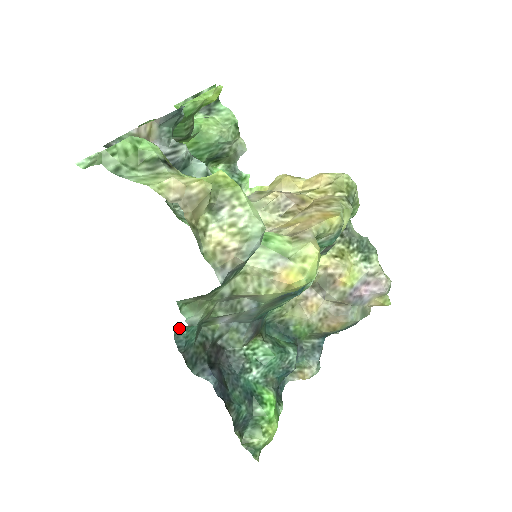
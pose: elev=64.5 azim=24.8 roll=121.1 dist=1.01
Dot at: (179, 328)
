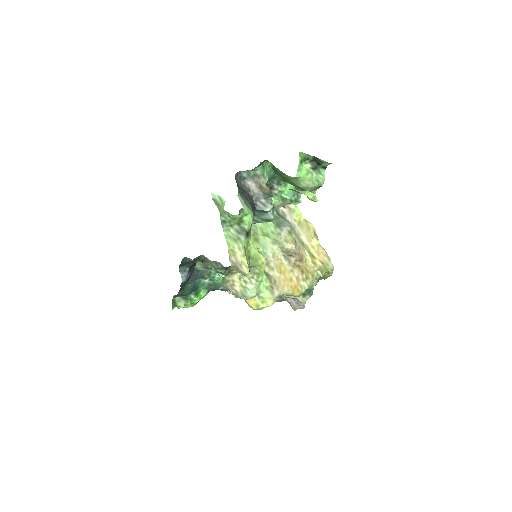
Dot at: (190, 259)
